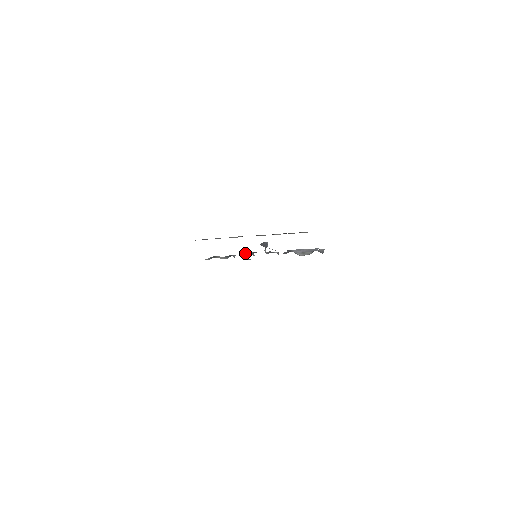
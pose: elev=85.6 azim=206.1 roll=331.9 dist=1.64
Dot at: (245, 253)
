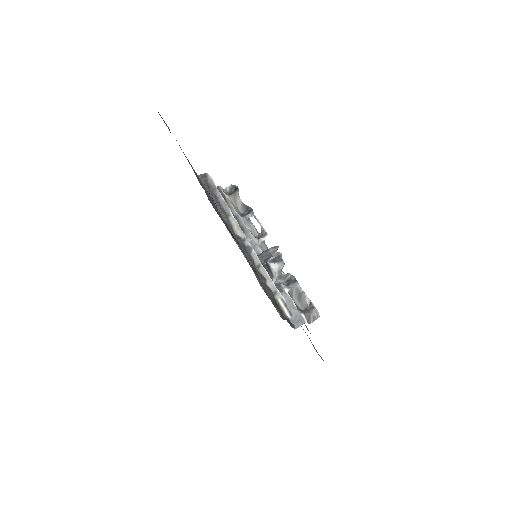
Dot at: (249, 241)
